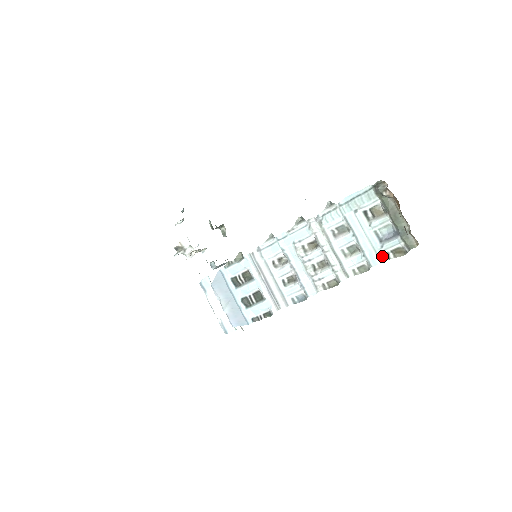
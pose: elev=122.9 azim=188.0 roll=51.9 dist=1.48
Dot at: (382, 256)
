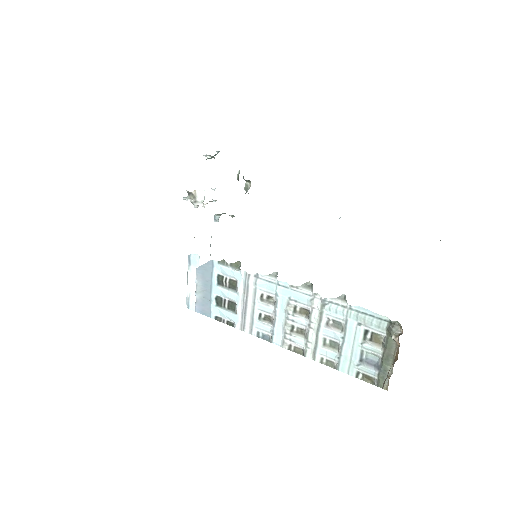
Dot at: (353, 371)
